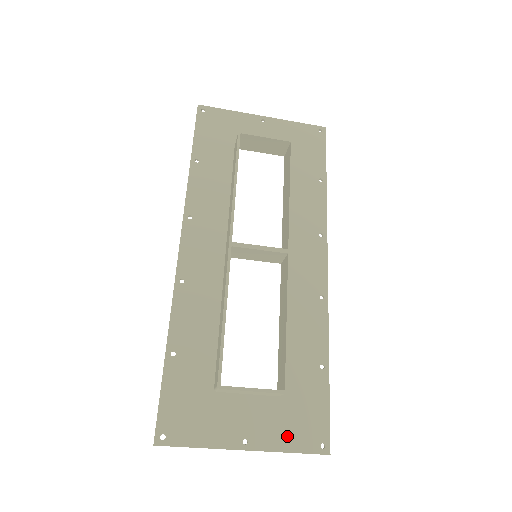
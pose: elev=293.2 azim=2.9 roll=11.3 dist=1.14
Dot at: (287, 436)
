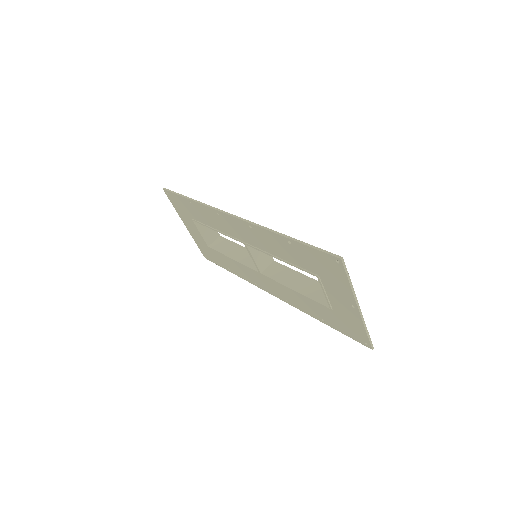
Dot at: occluded
